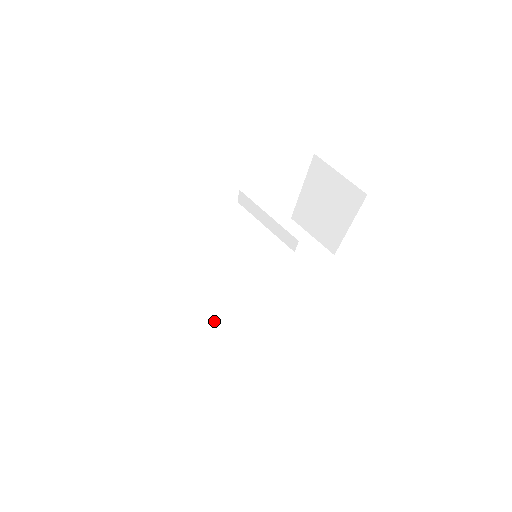
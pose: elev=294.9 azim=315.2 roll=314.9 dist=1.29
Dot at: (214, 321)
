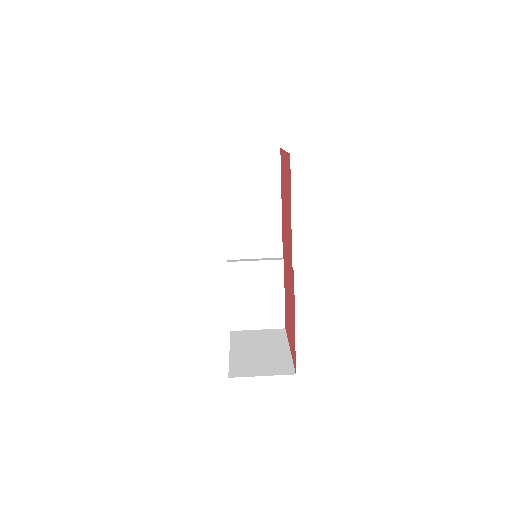
Dot at: (265, 291)
